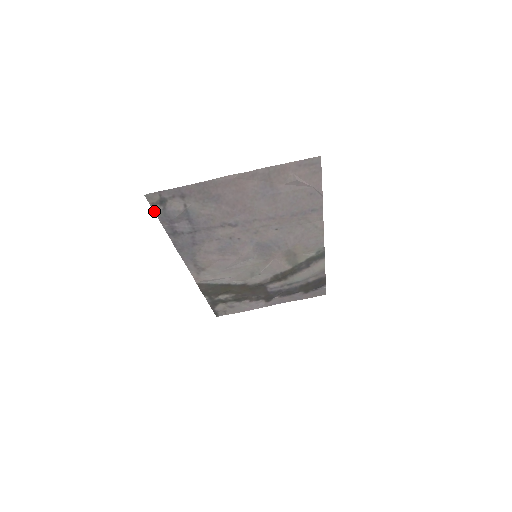
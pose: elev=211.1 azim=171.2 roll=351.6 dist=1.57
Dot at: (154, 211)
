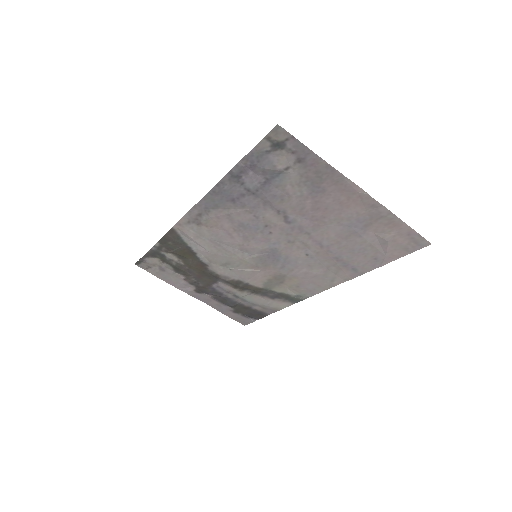
Dot at: (257, 144)
